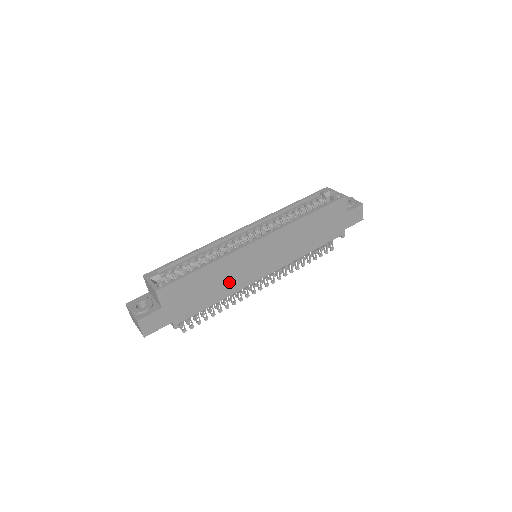
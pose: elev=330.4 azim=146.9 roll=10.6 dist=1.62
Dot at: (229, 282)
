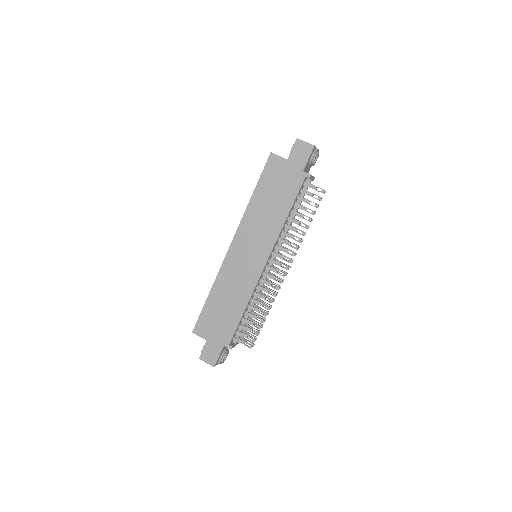
Dot at: (238, 291)
